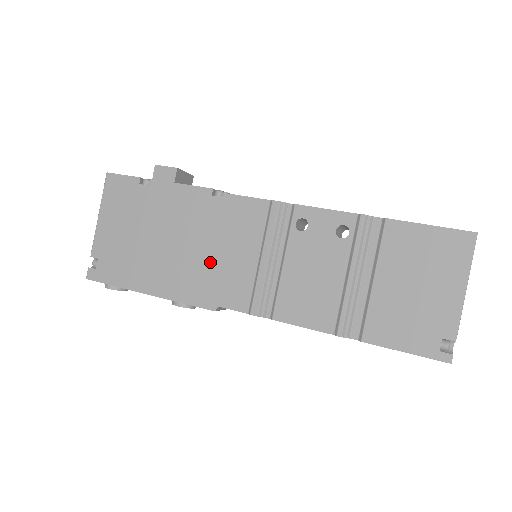
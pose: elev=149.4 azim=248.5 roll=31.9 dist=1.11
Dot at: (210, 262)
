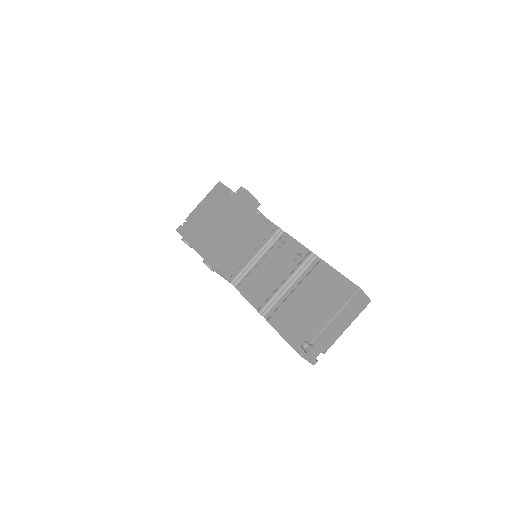
Dot at: (230, 245)
